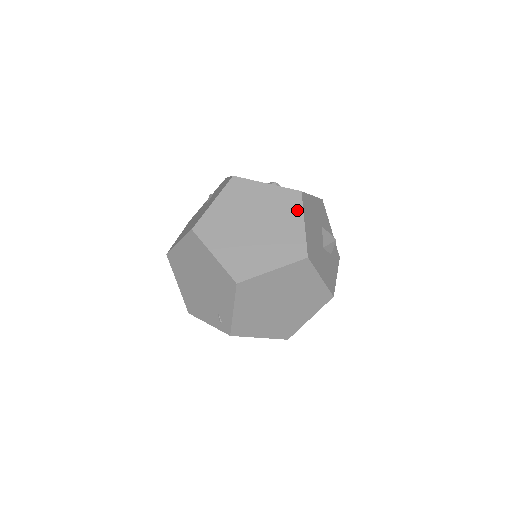
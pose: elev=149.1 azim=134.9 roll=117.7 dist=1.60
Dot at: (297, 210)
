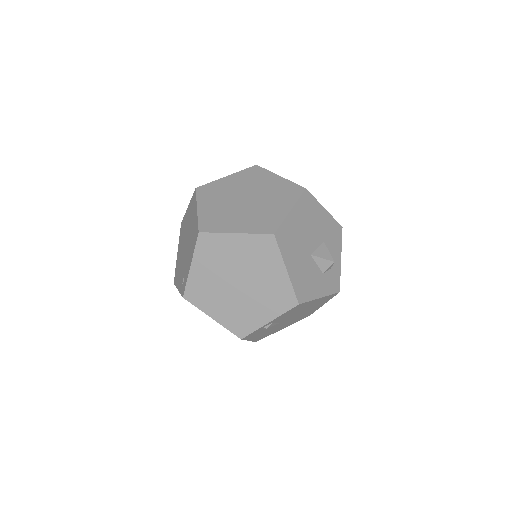
Dot at: (291, 199)
